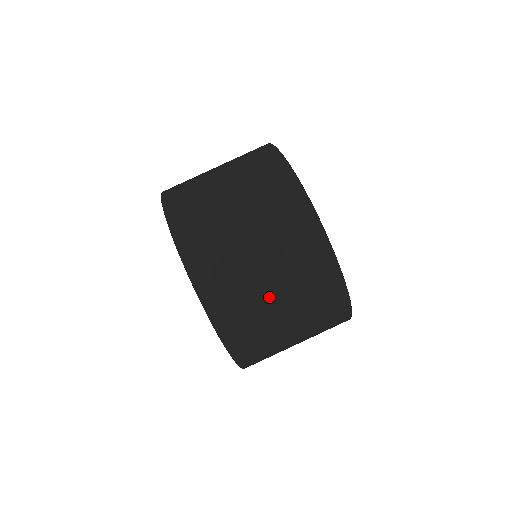
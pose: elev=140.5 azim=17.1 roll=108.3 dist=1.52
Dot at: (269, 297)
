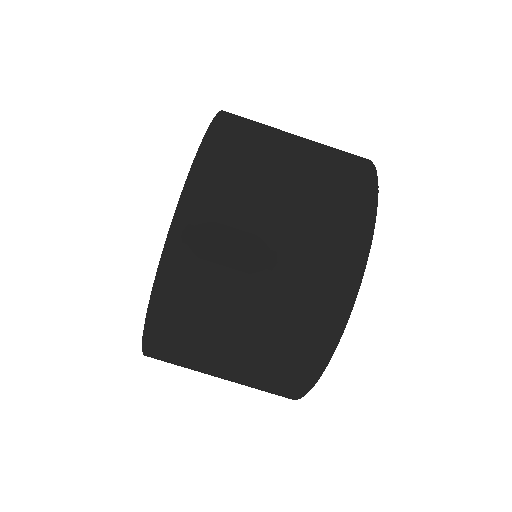
Dot at: (221, 358)
